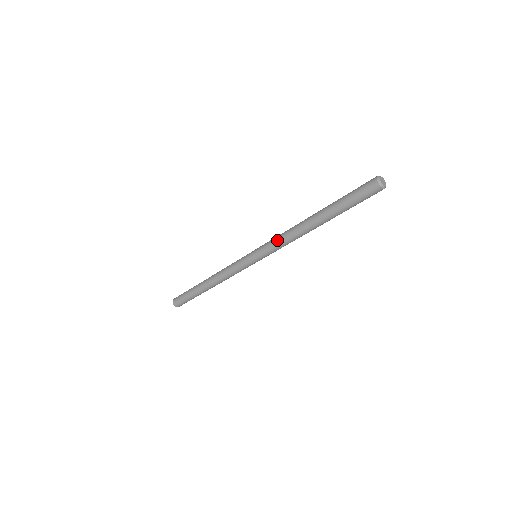
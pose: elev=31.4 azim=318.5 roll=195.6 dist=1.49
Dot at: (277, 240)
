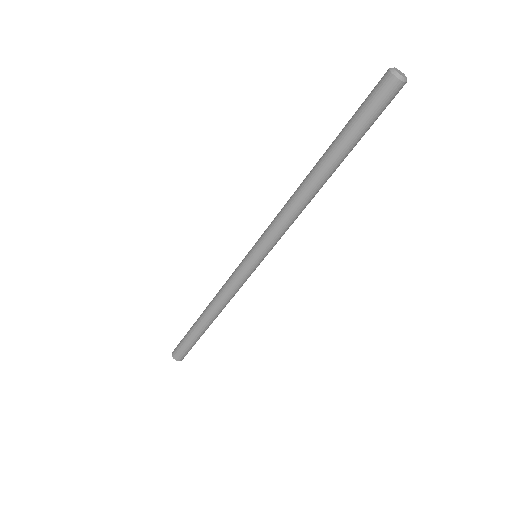
Dot at: (275, 219)
